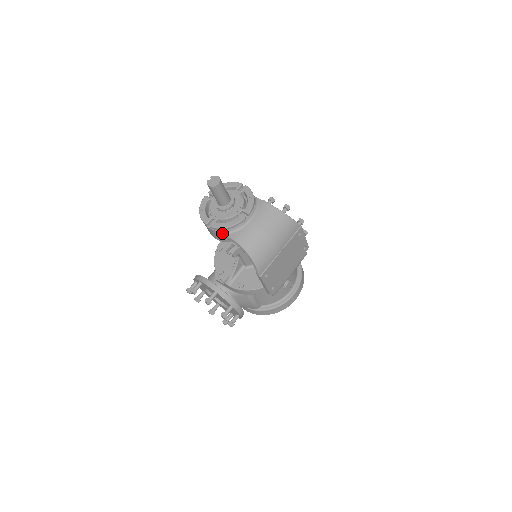
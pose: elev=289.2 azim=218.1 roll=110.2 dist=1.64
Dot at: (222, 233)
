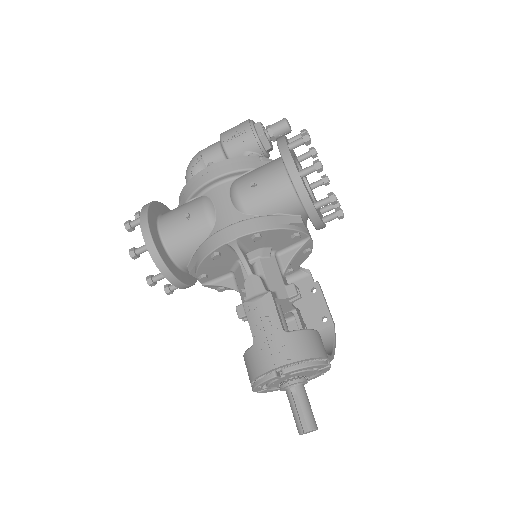
Dot at: occluded
